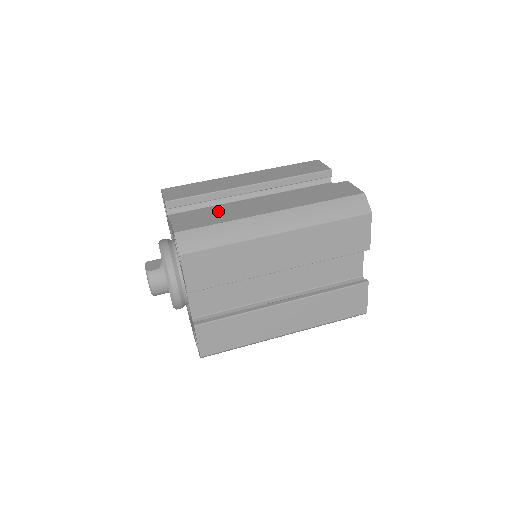
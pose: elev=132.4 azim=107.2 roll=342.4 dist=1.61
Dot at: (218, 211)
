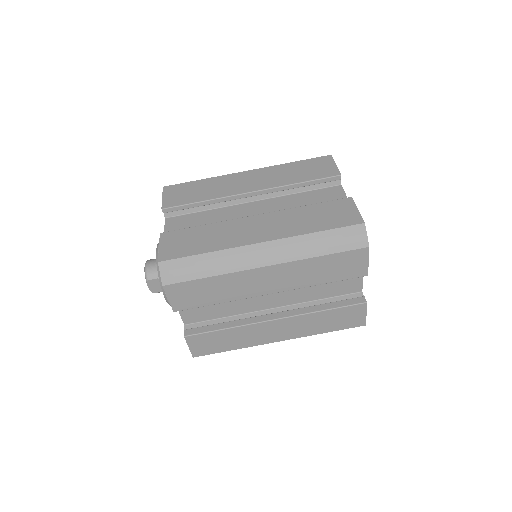
Dot at: (231, 336)
